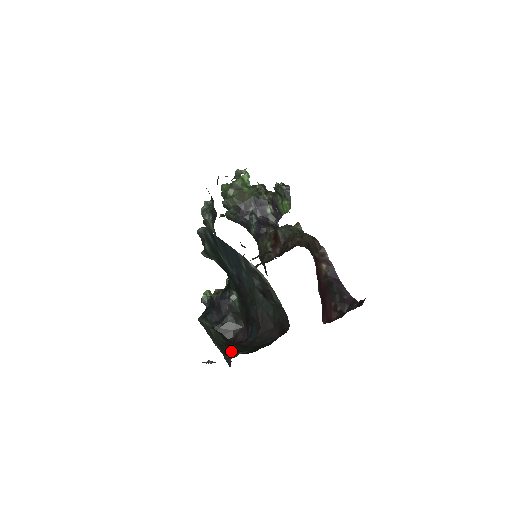
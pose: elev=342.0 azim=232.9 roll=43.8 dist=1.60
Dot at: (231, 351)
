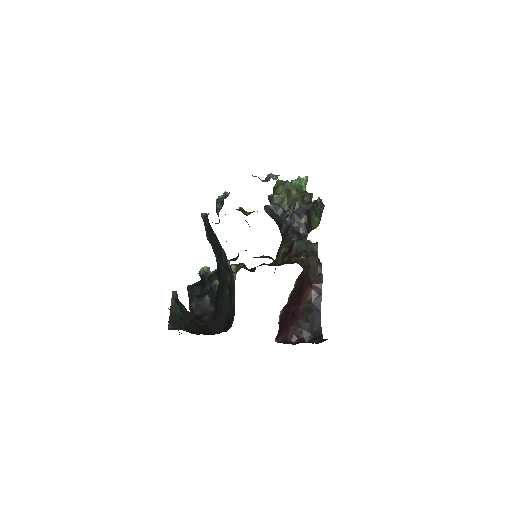
Dot at: (179, 324)
